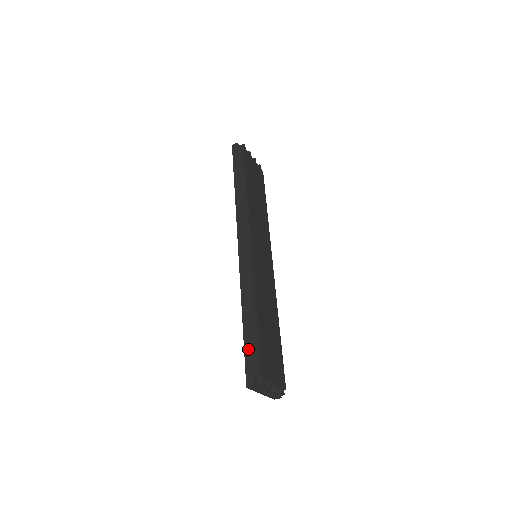
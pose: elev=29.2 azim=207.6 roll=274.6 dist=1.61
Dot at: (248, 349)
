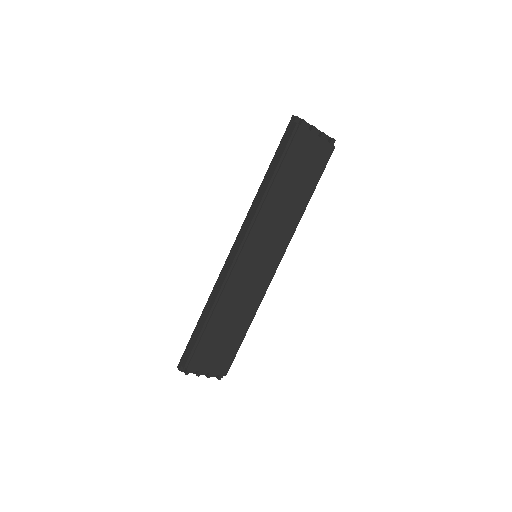
Dot at: (190, 342)
